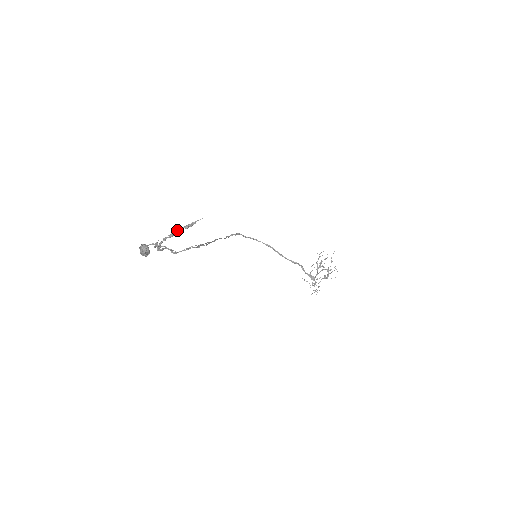
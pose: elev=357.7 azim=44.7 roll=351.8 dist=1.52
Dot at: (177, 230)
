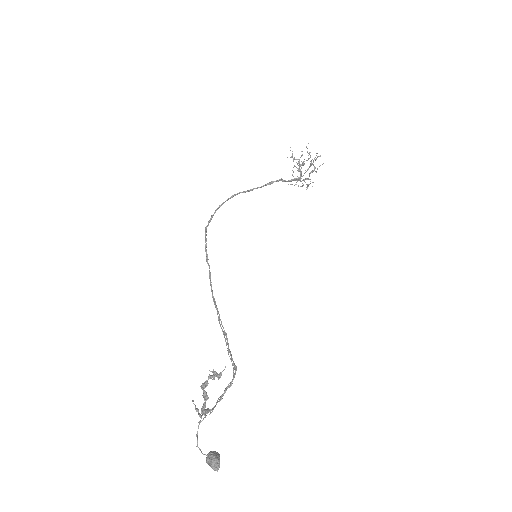
Dot at: occluded
